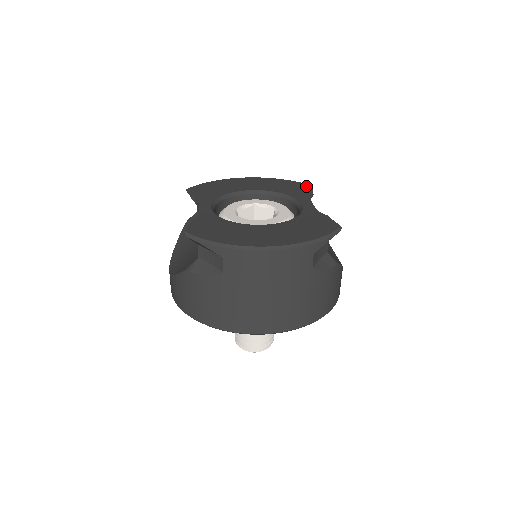
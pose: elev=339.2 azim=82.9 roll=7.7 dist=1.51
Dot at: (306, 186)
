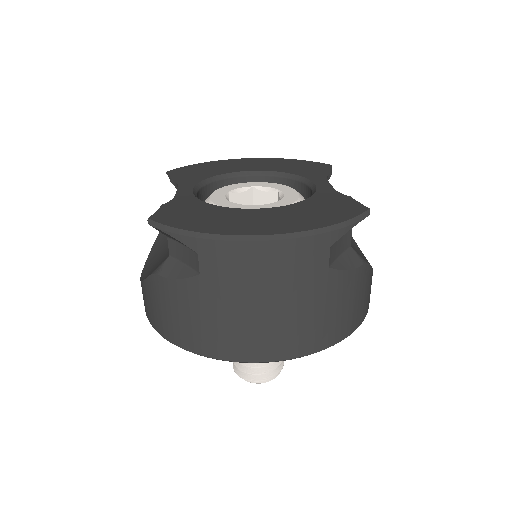
Dot at: (322, 165)
